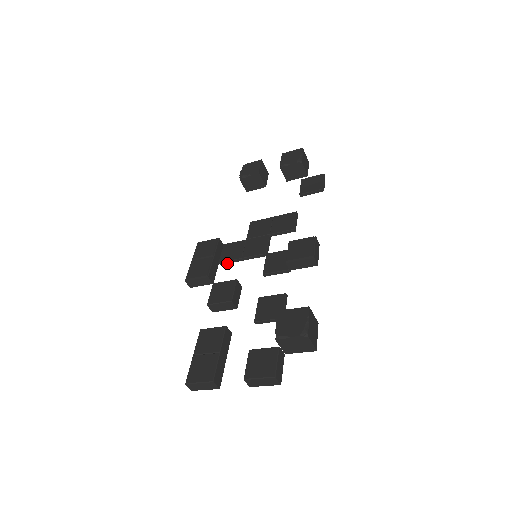
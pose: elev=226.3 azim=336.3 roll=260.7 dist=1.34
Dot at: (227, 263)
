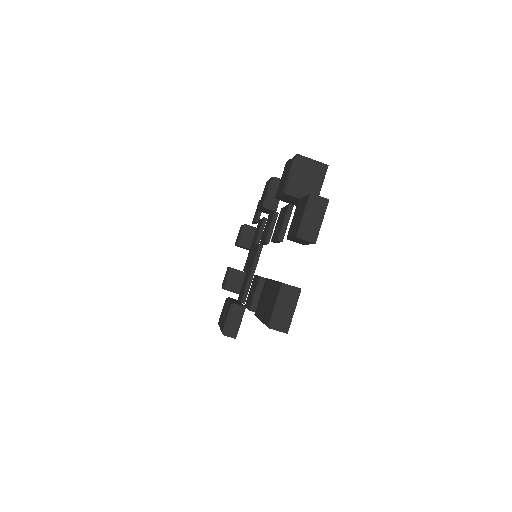
Dot at: (247, 294)
